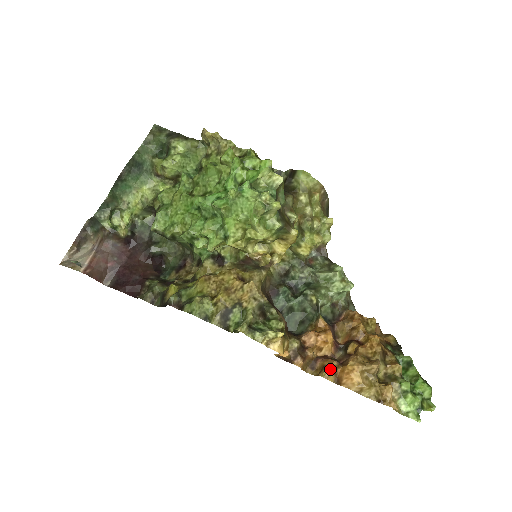
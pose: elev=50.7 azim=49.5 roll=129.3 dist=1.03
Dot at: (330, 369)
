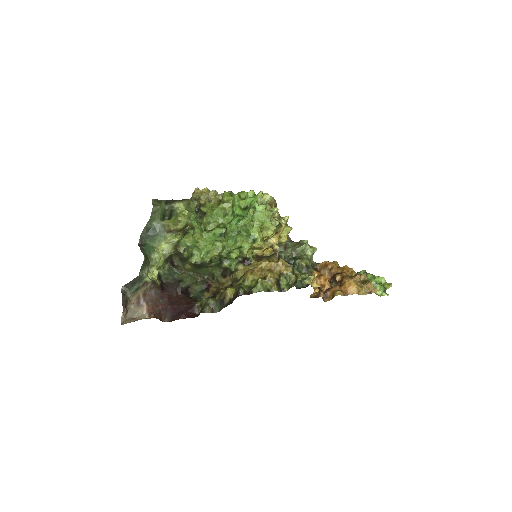
Dot at: (338, 290)
